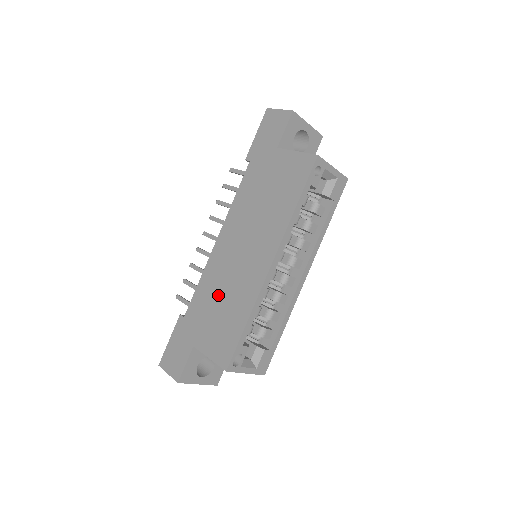
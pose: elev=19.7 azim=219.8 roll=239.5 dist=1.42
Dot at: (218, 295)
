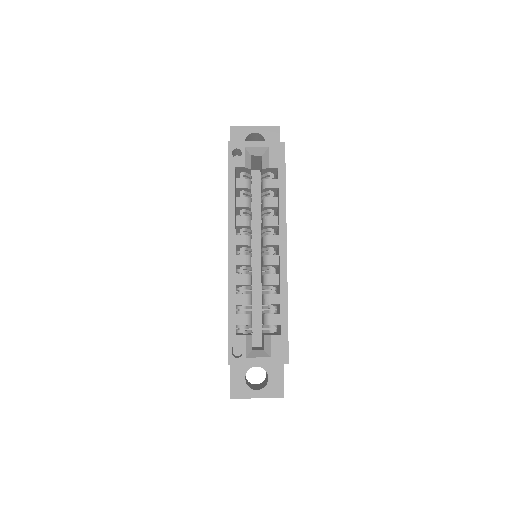
Dot at: occluded
